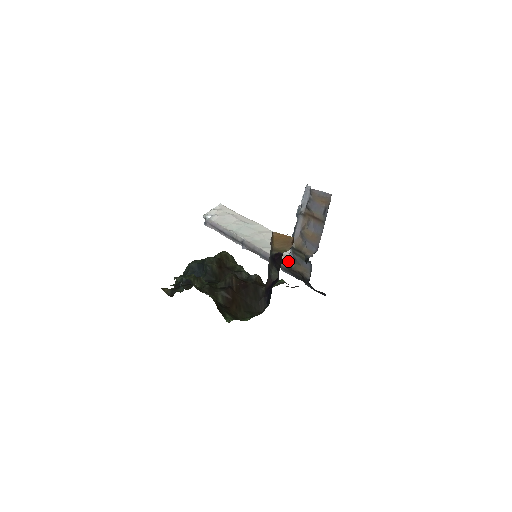
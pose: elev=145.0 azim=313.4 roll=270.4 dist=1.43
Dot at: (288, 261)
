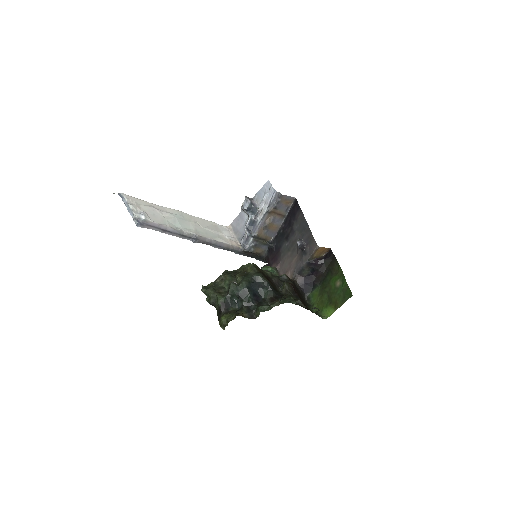
Dot at: (247, 247)
